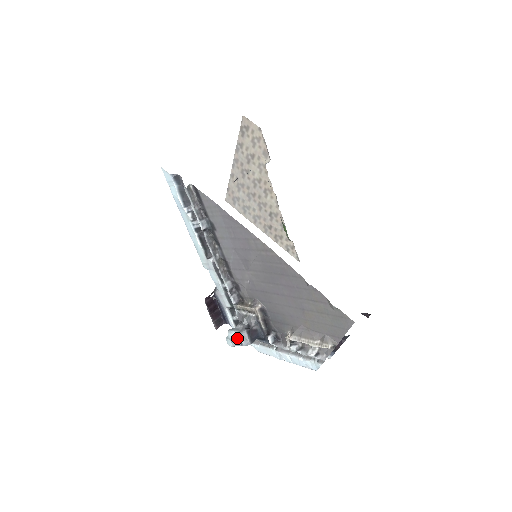
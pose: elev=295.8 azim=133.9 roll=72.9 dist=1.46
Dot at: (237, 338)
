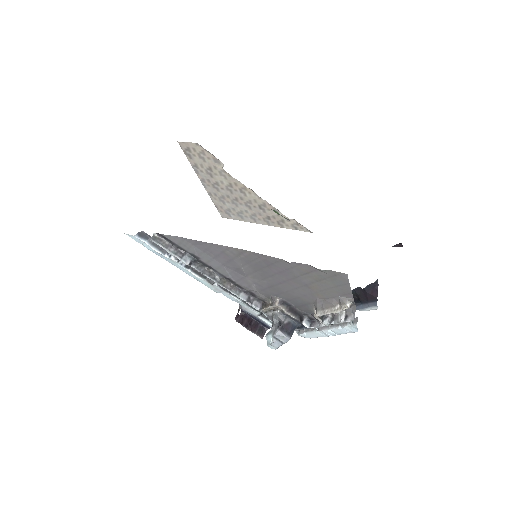
Dot at: (274, 340)
